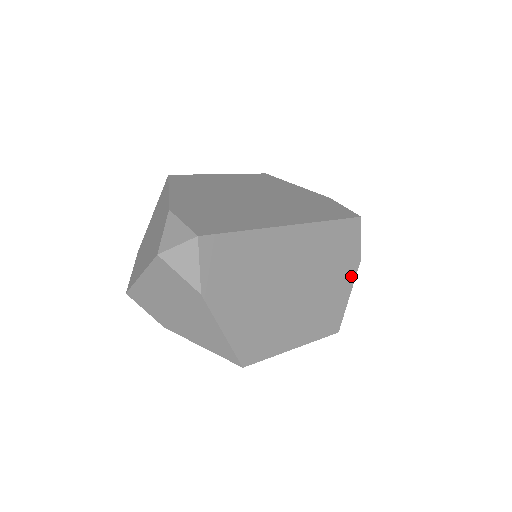
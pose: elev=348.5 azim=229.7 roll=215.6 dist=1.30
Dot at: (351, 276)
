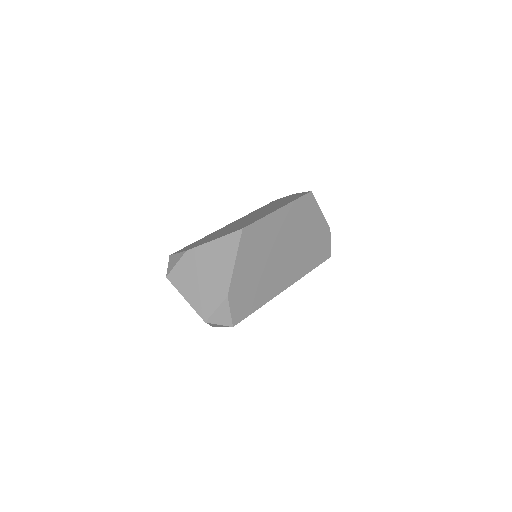
Dot at: occluded
